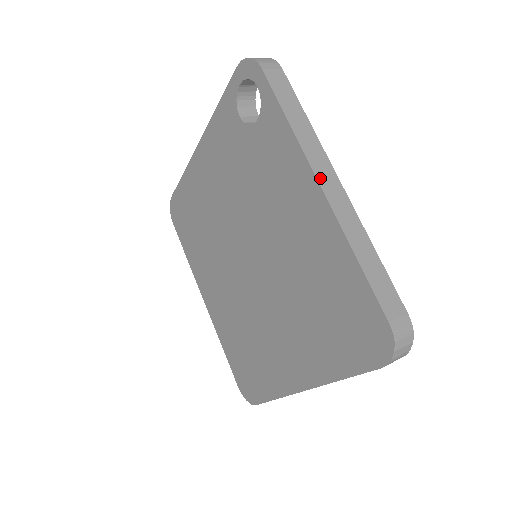
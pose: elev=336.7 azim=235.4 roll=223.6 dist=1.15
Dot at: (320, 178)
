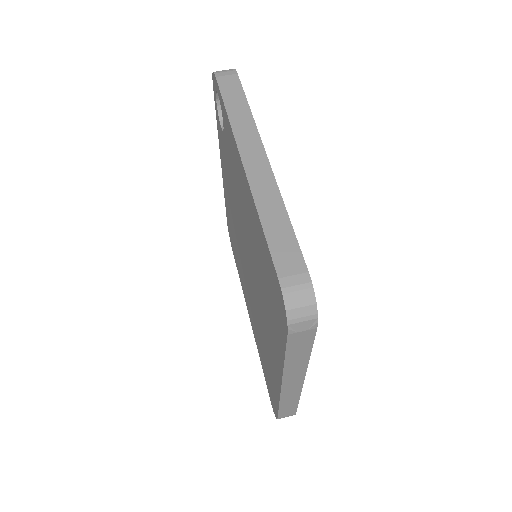
Dot at: (243, 154)
